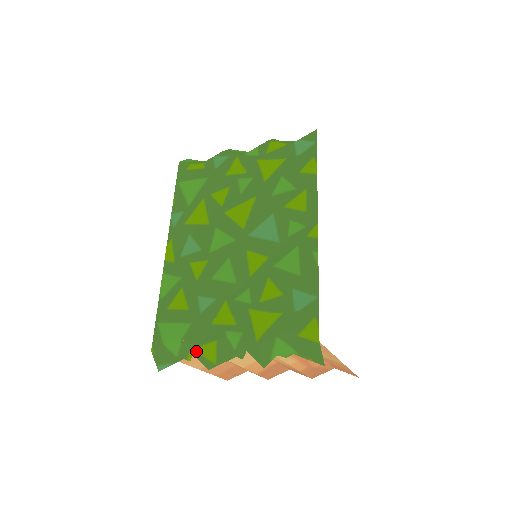
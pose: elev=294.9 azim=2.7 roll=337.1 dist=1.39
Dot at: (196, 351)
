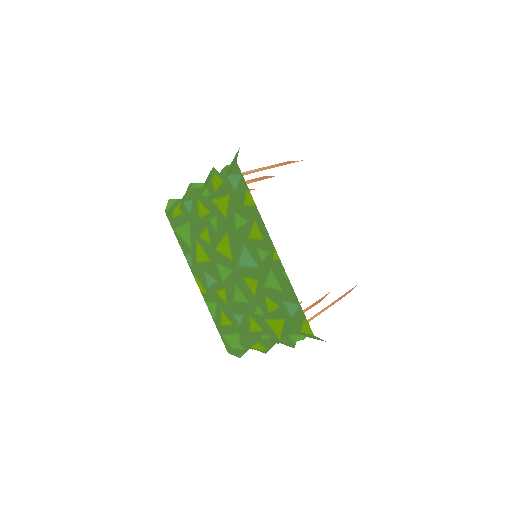
Dot at: (251, 348)
